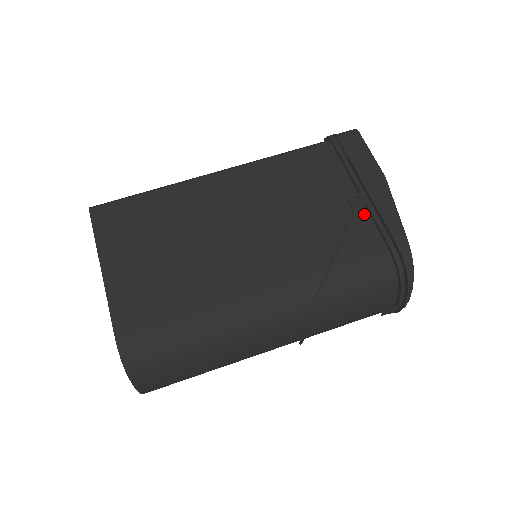
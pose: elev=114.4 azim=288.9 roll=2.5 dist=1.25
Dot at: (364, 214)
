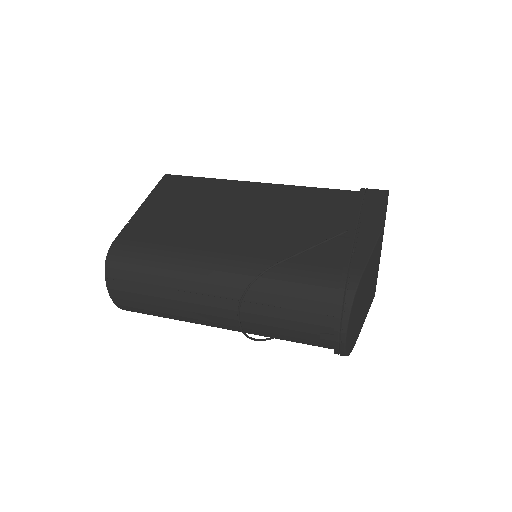
Dot at: (344, 244)
